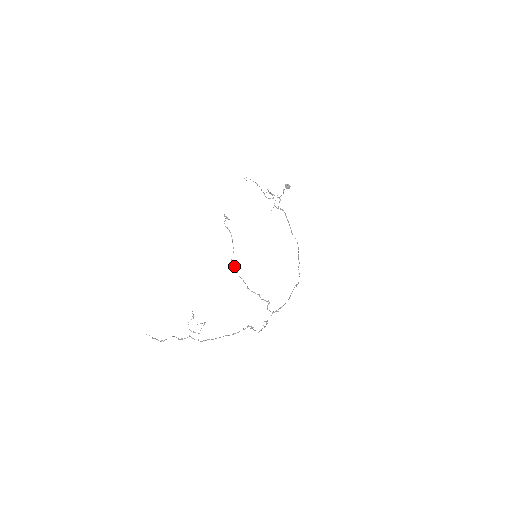
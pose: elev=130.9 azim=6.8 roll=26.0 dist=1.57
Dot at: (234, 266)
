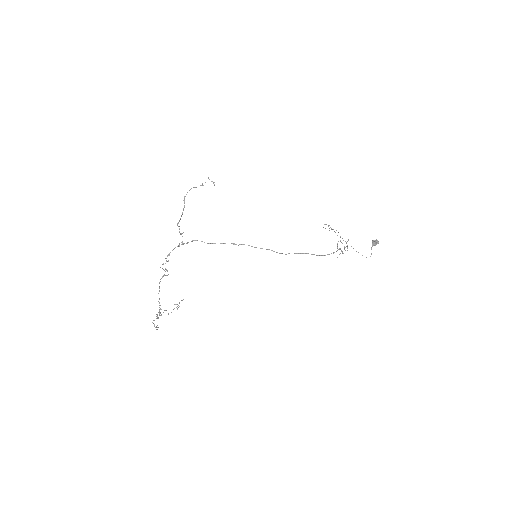
Dot at: (184, 207)
